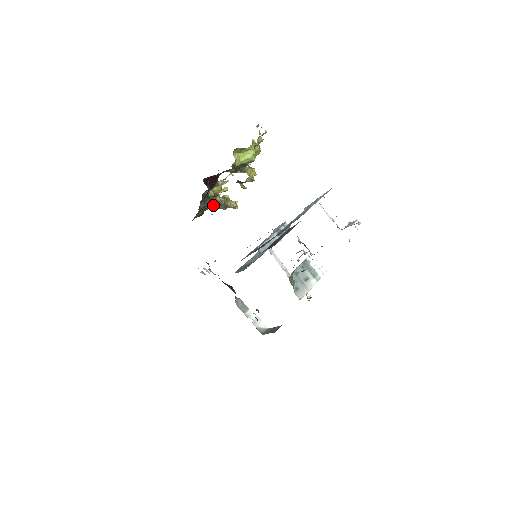
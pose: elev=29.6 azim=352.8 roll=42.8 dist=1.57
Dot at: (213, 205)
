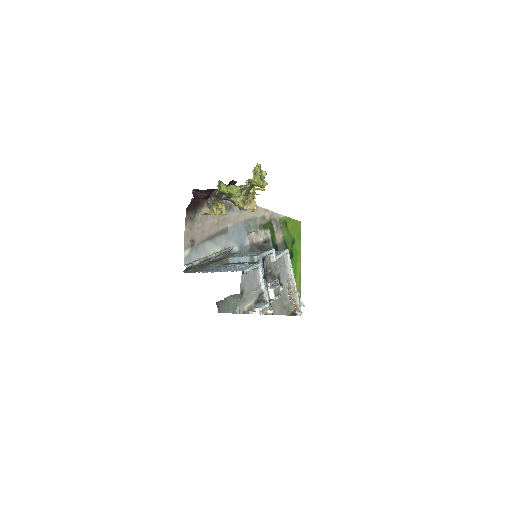
Dot at: (231, 201)
